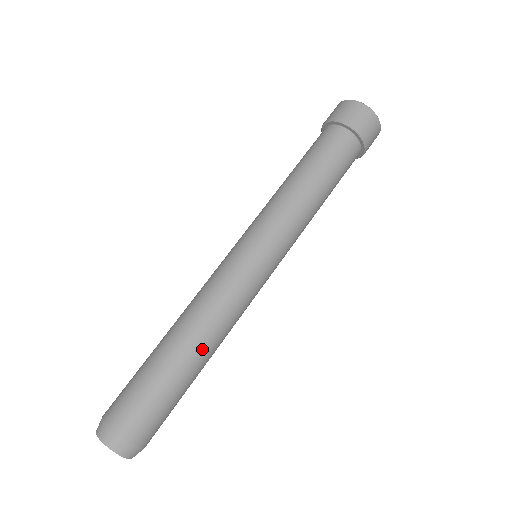
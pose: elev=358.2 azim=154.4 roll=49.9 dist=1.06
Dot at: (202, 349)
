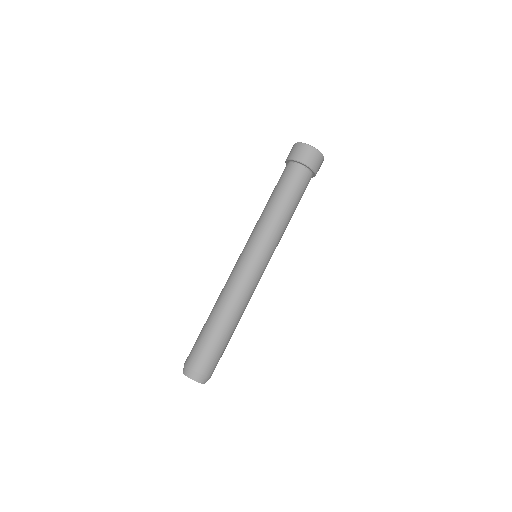
Dot at: (236, 320)
